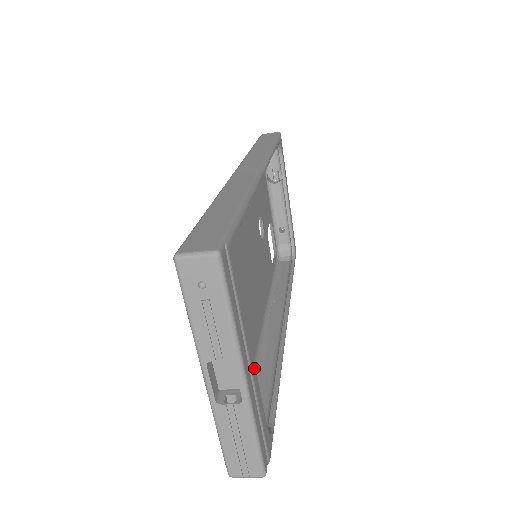
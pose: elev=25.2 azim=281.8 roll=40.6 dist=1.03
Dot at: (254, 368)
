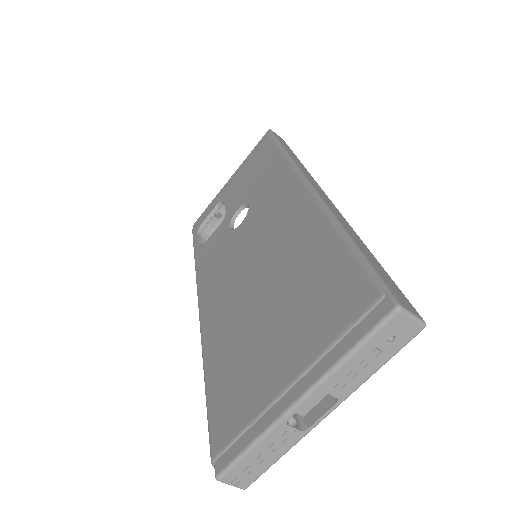
Dot at: occluded
